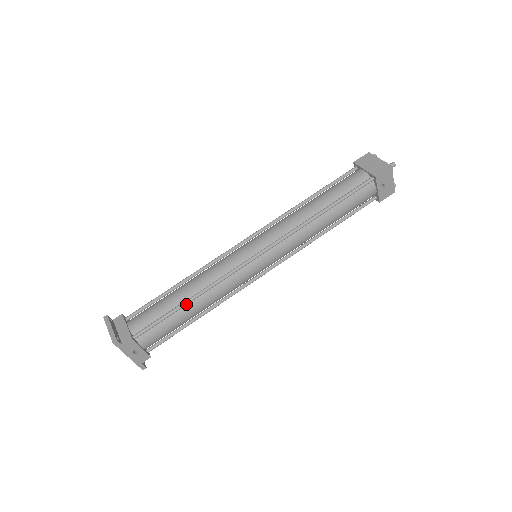
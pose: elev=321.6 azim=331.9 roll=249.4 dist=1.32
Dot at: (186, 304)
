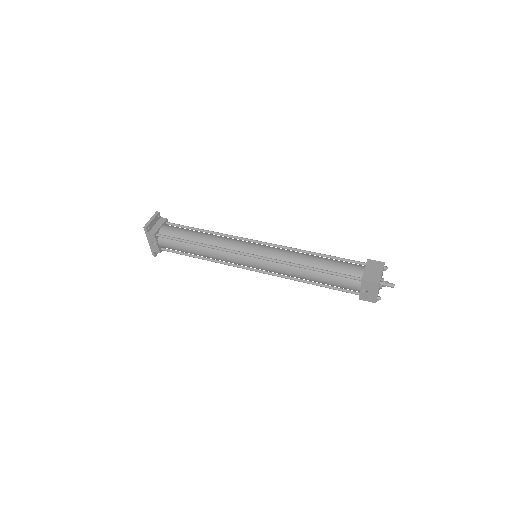
Dot at: (193, 244)
